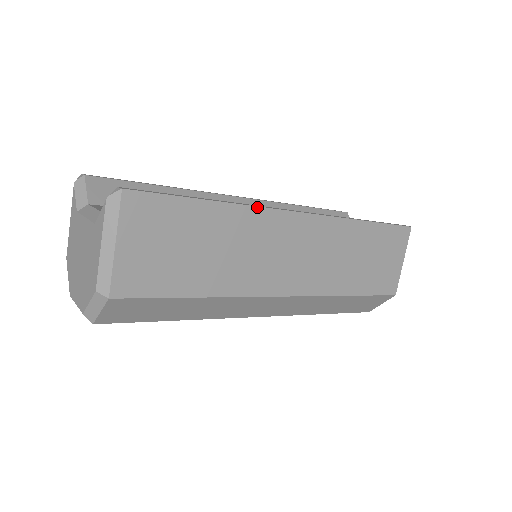
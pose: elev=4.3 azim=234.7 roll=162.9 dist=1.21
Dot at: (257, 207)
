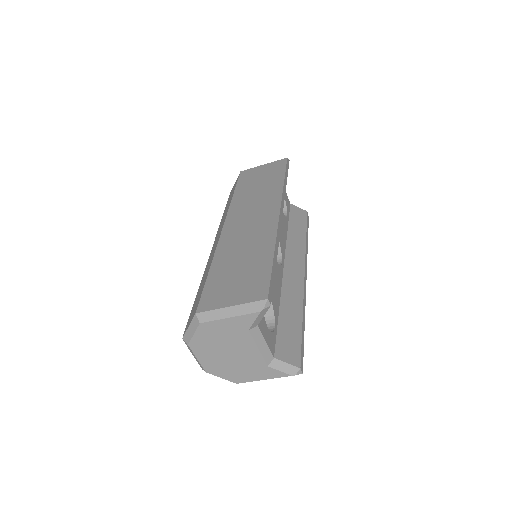
Dot at: (305, 303)
